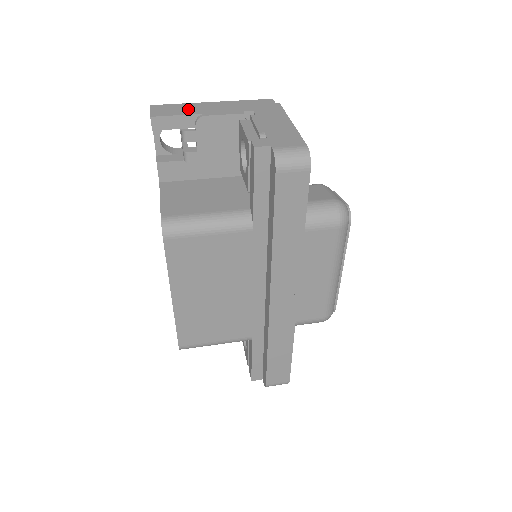
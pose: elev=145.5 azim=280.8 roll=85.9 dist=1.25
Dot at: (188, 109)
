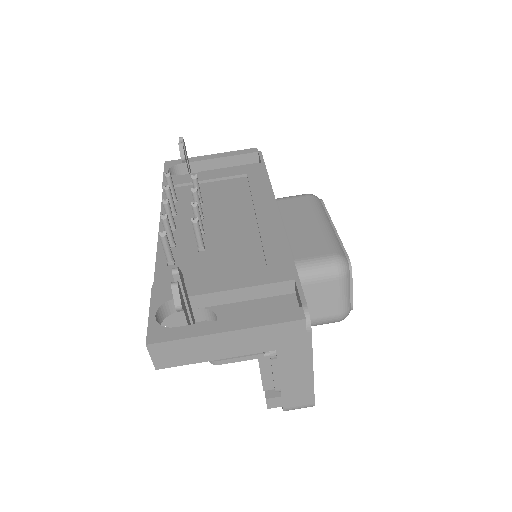
Dot at: (197, 352)
